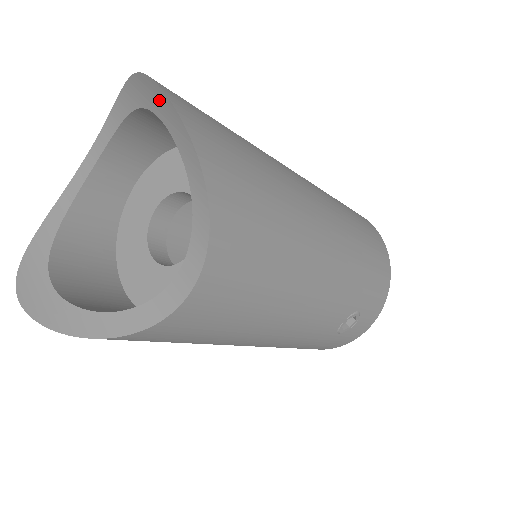
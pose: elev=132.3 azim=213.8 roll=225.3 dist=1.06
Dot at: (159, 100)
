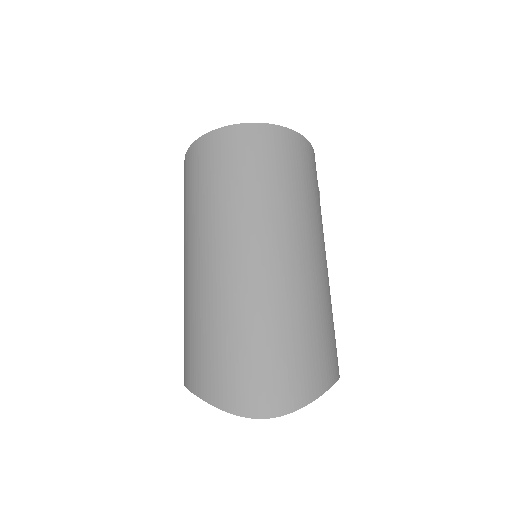
Dot at: (269, 410)
